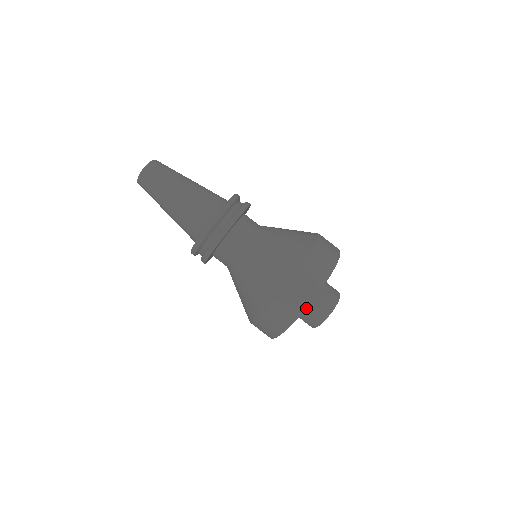
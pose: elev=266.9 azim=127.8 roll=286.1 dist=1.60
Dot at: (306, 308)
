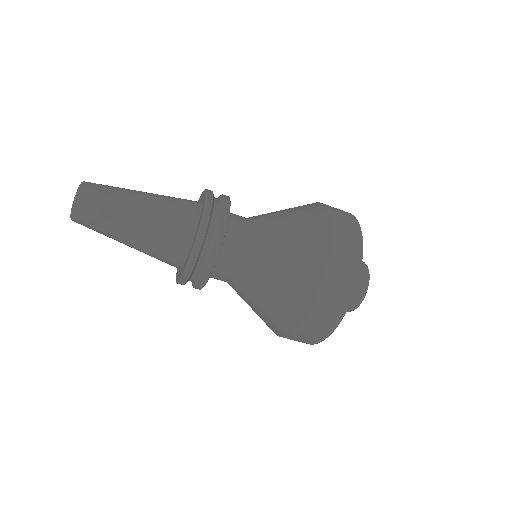
Dot at: occluded
